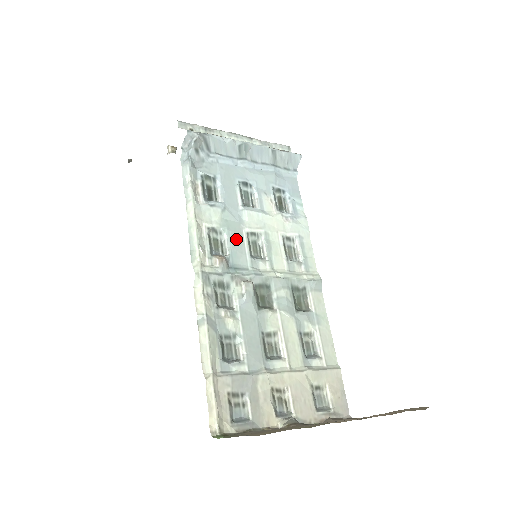
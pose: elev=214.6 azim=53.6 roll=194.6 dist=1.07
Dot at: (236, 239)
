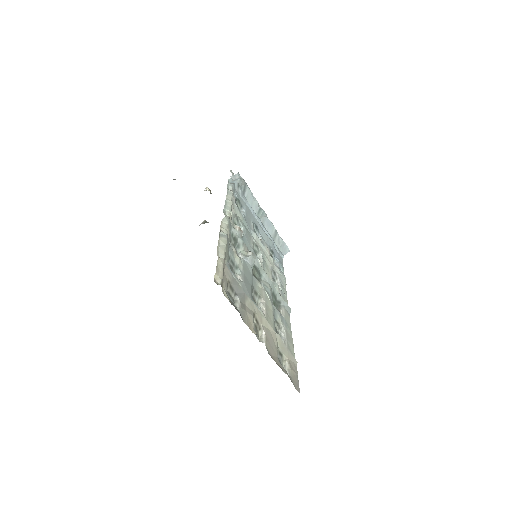
Dot at: (248, 236)
